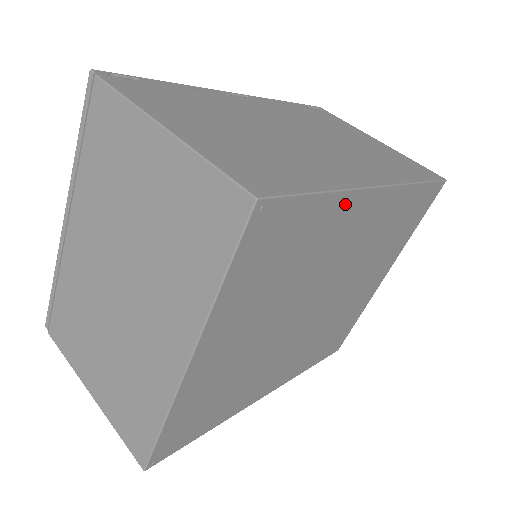
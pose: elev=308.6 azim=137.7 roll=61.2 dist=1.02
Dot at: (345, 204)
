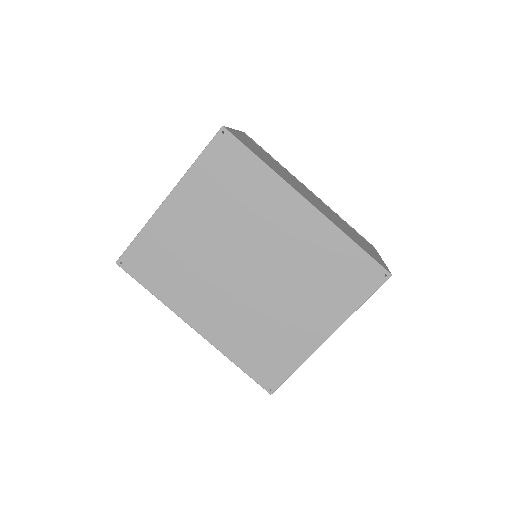
Dot at: (275, 184)
